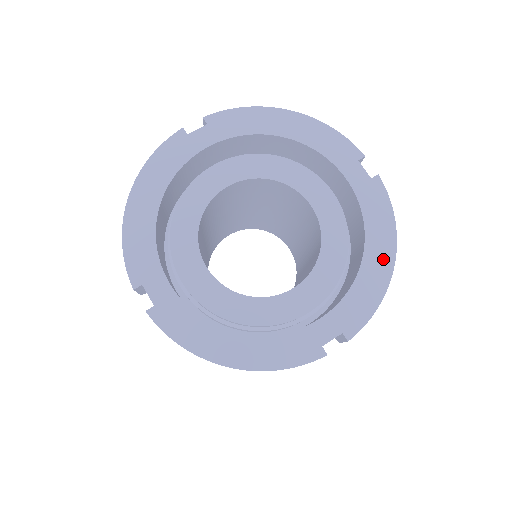
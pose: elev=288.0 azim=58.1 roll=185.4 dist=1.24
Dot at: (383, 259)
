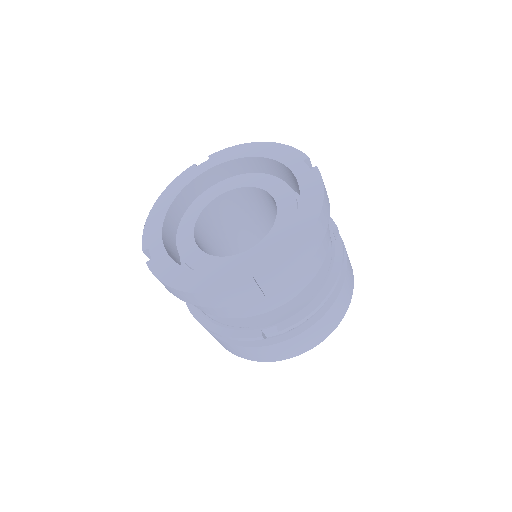
Dot at: (310, 216)
